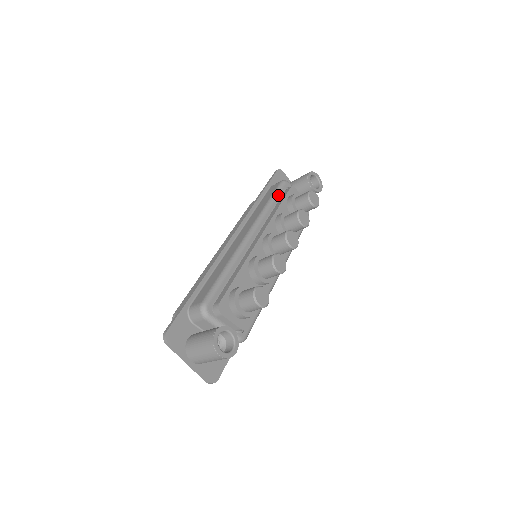
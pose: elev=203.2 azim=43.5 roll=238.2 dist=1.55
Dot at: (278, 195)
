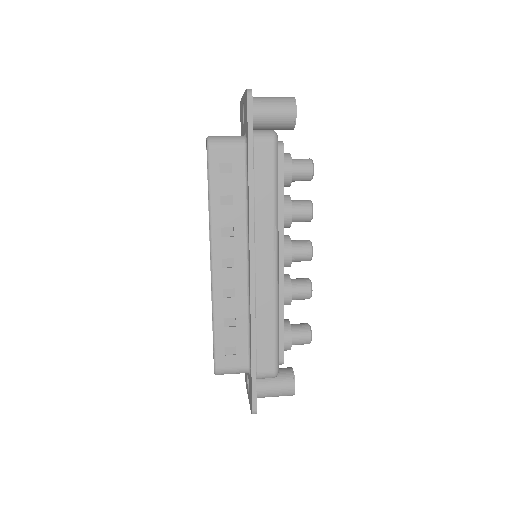
Dot at: (278, 174)
